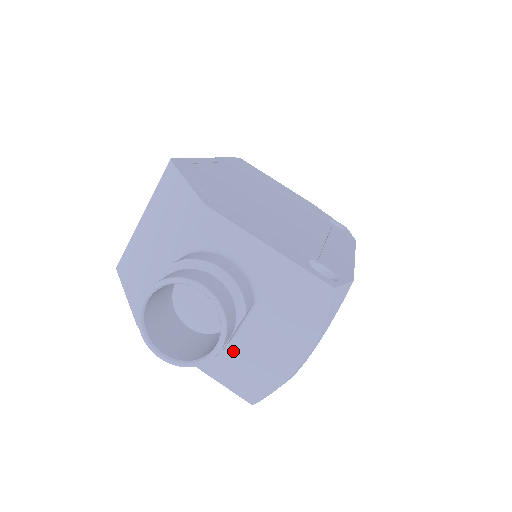
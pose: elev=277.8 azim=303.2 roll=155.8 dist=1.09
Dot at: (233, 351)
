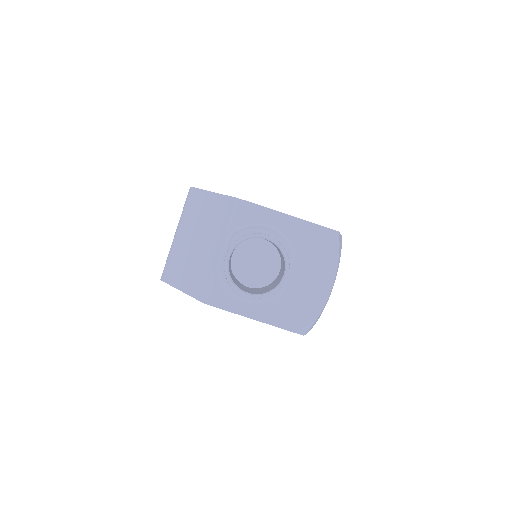
Dot at: (281, 298)
